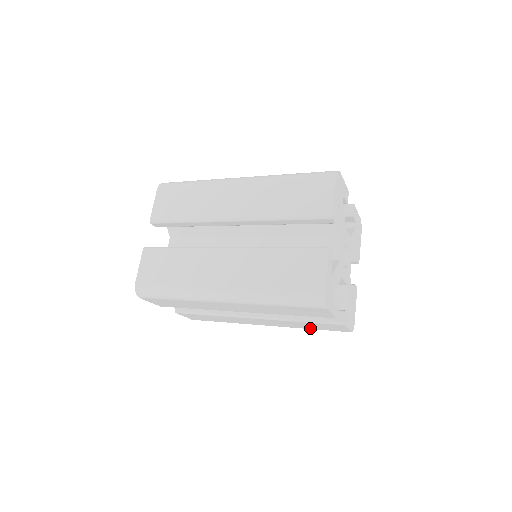
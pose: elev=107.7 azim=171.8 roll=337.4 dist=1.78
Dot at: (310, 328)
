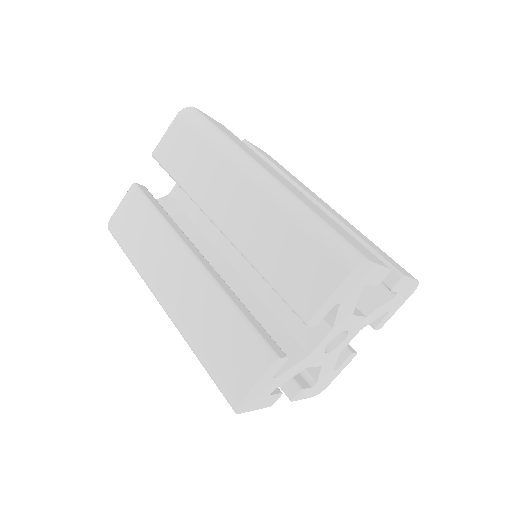
Dot at: occluded
